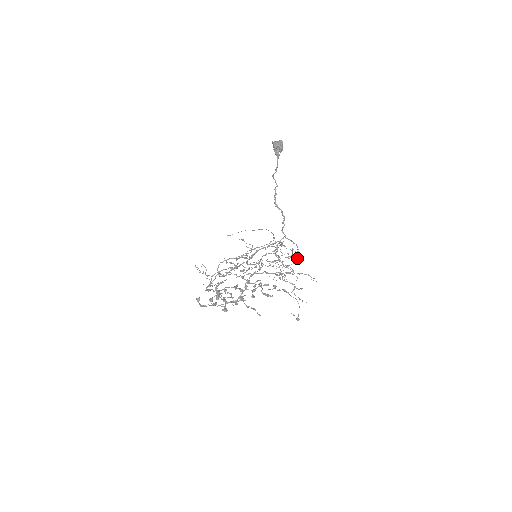
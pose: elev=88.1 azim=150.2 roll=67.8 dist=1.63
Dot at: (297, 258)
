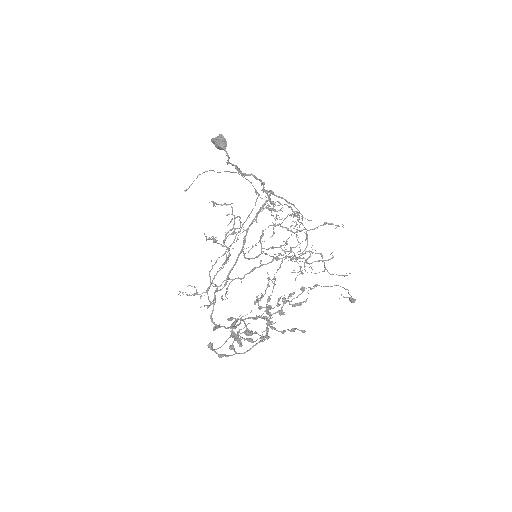
Dot at: (303, 217)
